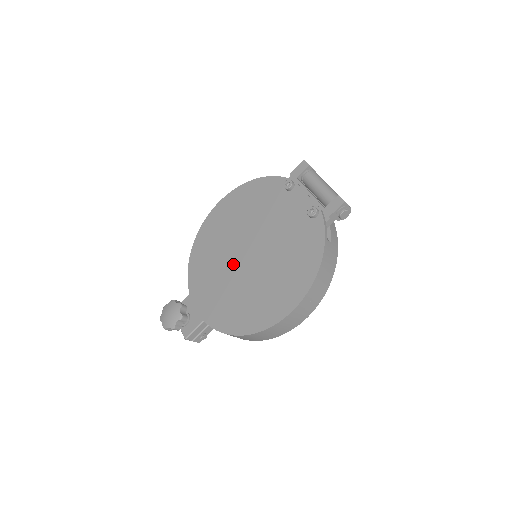
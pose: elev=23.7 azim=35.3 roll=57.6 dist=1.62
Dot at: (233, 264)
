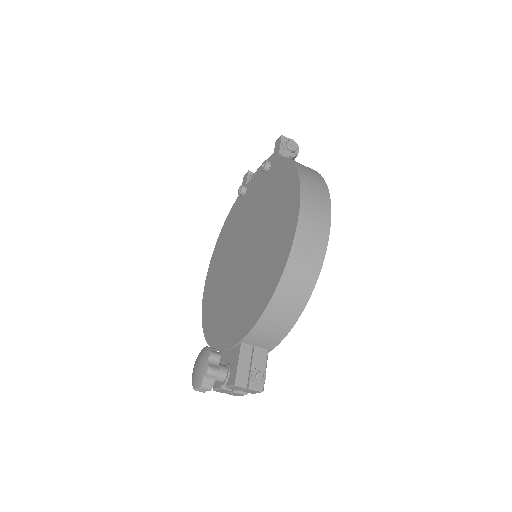
Dot at: (237, 276)
